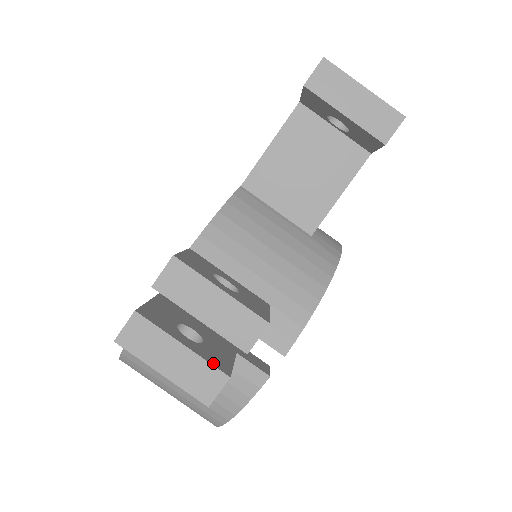
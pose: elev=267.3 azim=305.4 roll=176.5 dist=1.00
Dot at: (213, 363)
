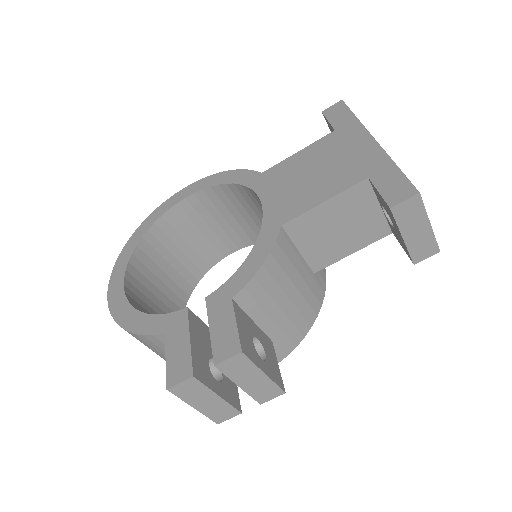
Dot at: (233, 404)
